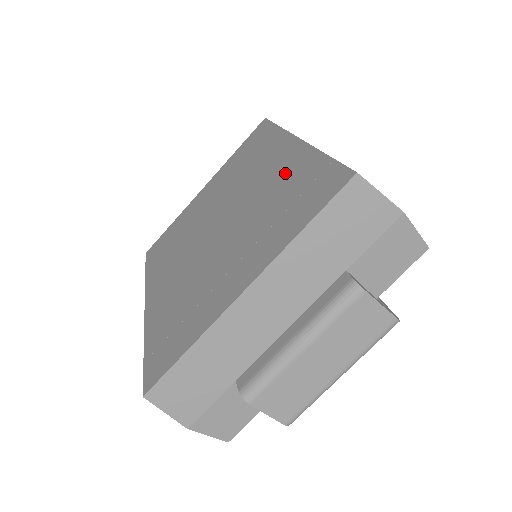
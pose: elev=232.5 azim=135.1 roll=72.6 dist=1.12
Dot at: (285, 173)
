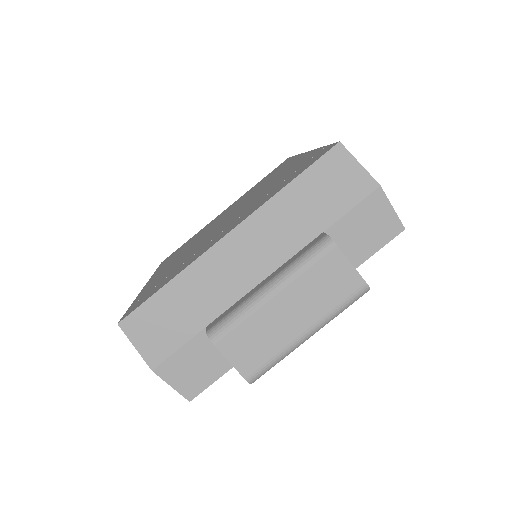
Dot at: (289, 170)
